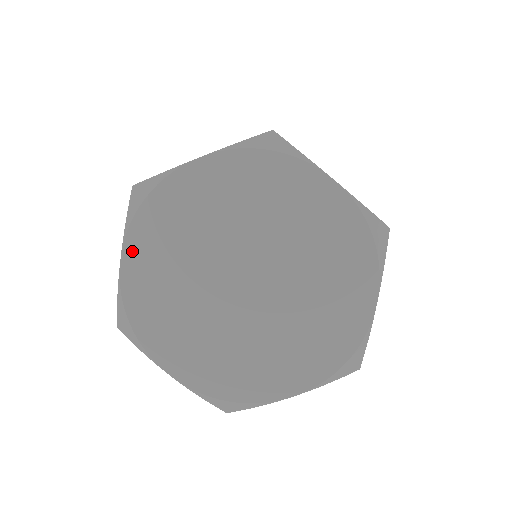
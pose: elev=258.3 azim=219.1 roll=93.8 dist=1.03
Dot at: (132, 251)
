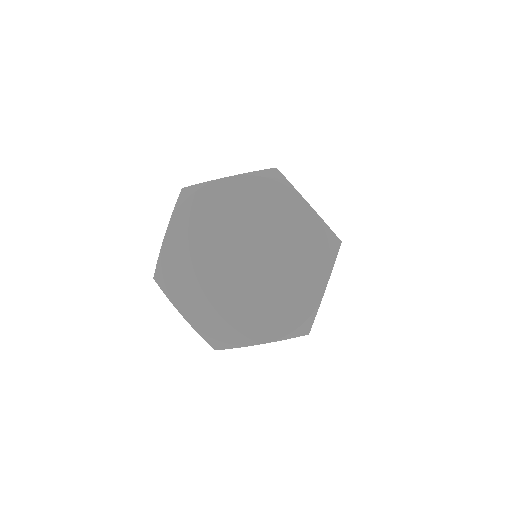
Dot at: (174, 229)
